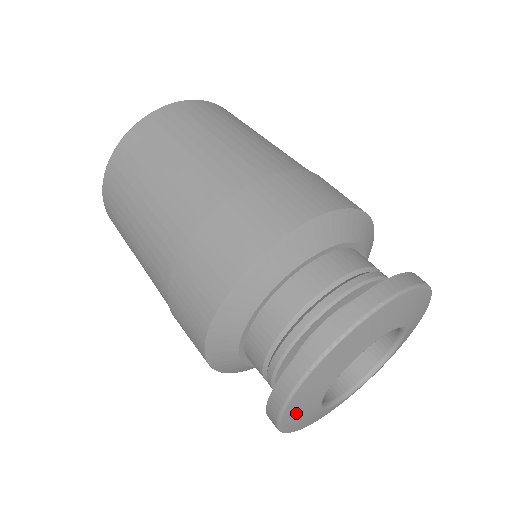
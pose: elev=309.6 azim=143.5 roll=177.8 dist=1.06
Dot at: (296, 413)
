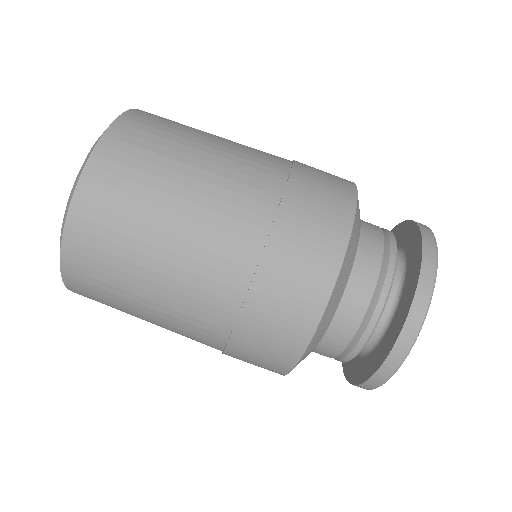
Dot at: occluded
